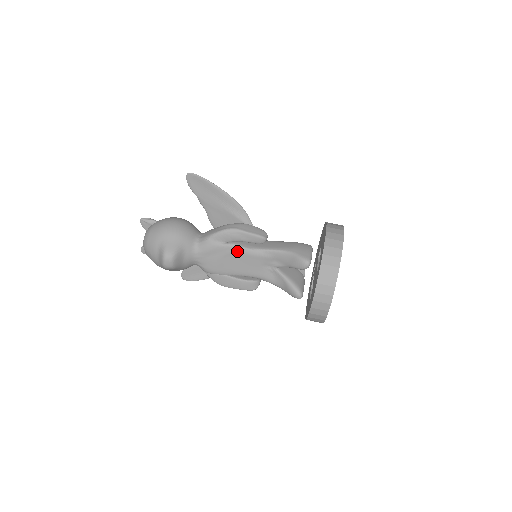
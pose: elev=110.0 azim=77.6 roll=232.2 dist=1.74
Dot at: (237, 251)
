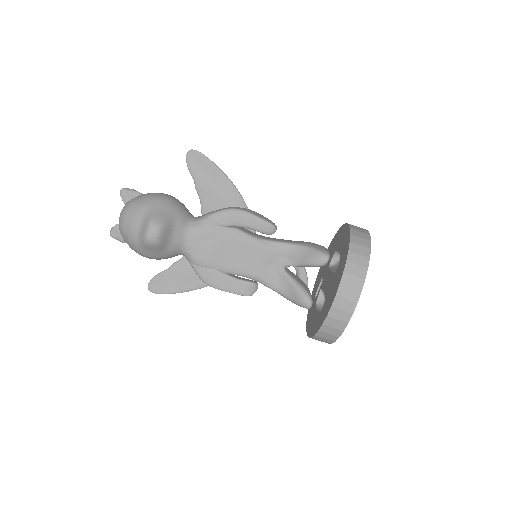
Dot at: (240, 238)
